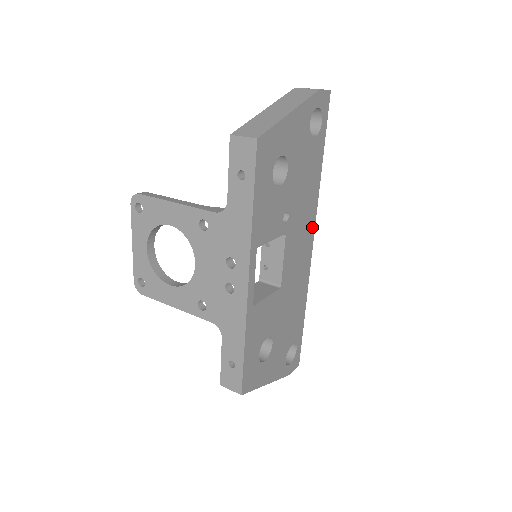
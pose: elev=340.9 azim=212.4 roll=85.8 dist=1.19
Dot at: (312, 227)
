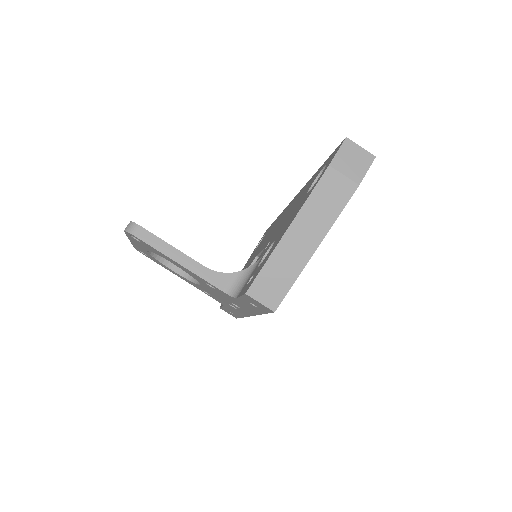
Dot at: occluded
